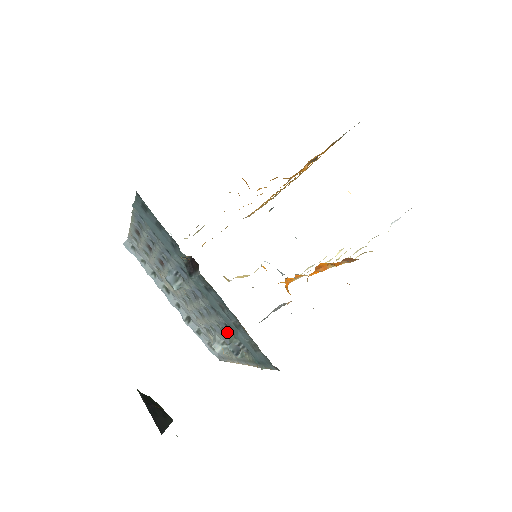
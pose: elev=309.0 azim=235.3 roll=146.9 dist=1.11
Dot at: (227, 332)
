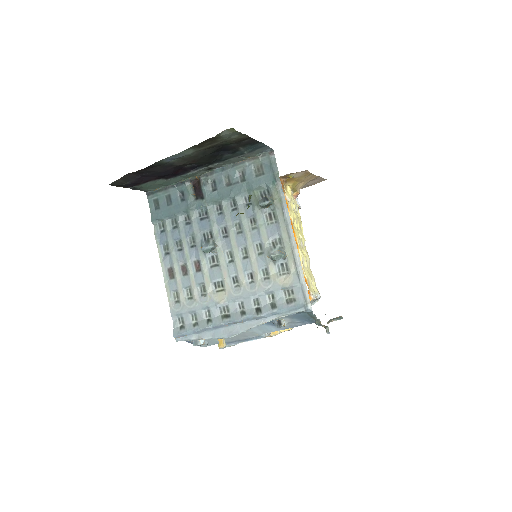
Dot at: (254, 209)
